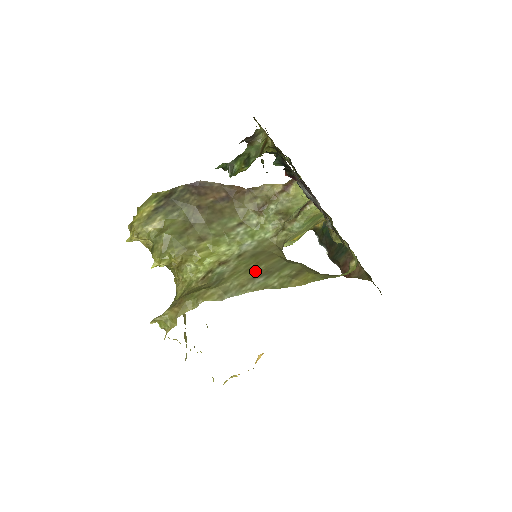
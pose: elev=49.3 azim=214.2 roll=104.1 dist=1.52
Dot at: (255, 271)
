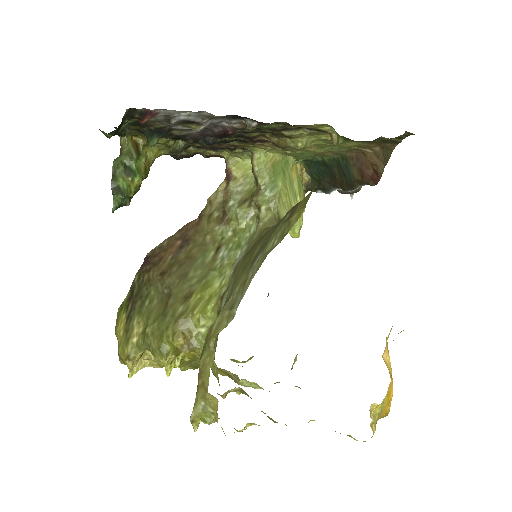
Dot at: (251, 260)
